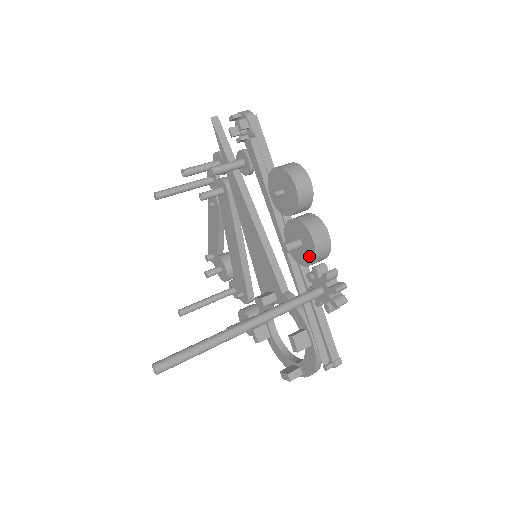
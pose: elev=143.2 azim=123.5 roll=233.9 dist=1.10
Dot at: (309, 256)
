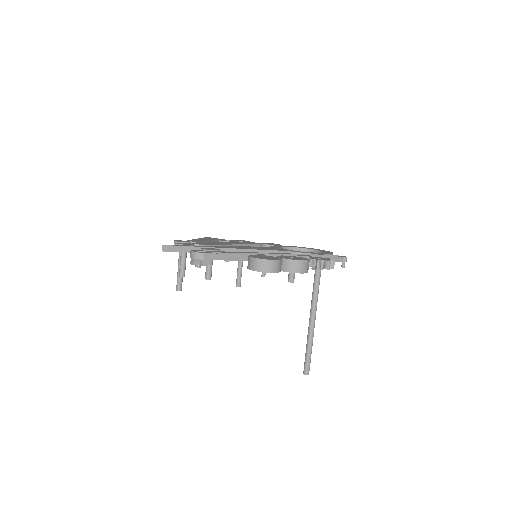
Dot at: occluded
